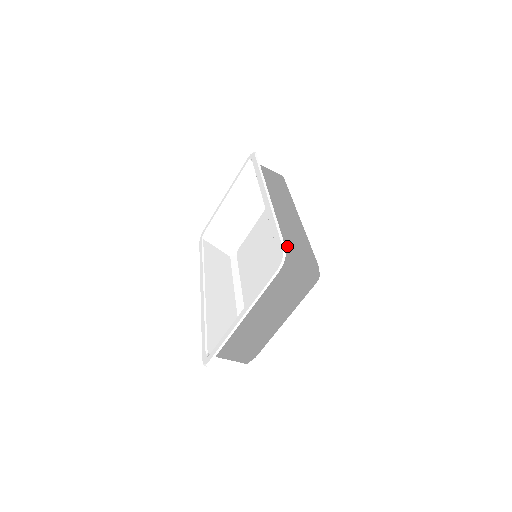
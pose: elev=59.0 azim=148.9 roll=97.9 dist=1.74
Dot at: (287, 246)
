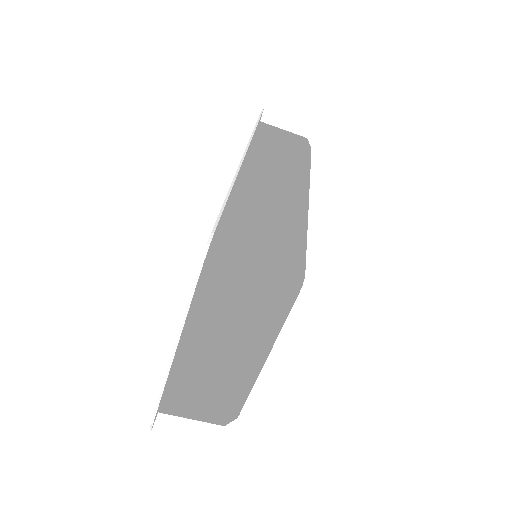
Dot at: (243, 231)
